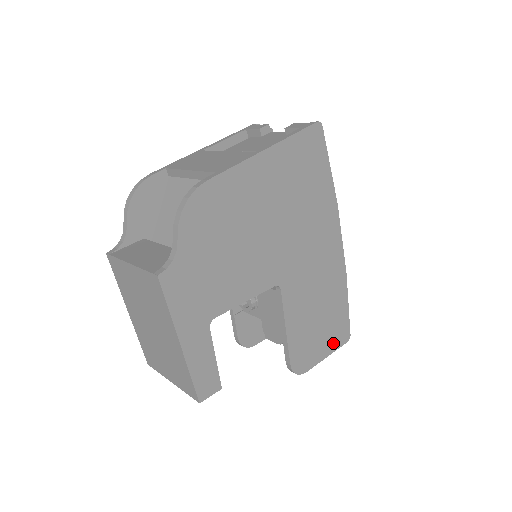
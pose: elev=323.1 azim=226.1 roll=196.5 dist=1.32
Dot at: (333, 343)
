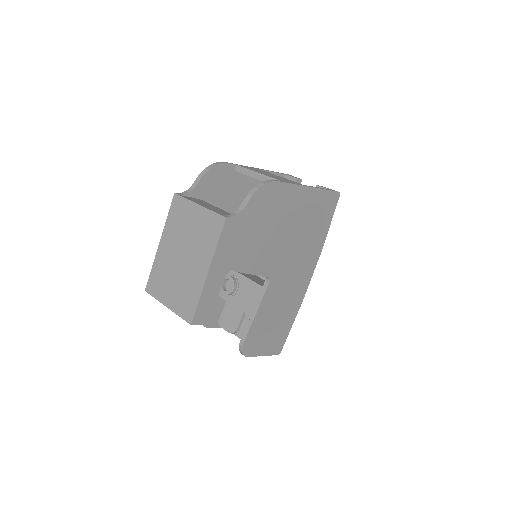
Dot at: (271, 348)
